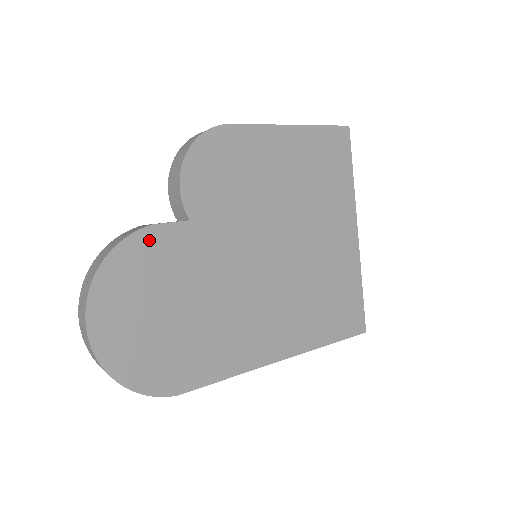
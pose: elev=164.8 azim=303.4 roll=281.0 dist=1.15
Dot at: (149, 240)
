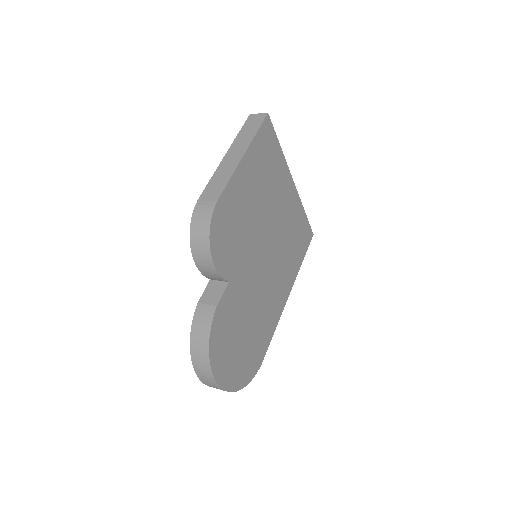
Dot at: (219, 316)
